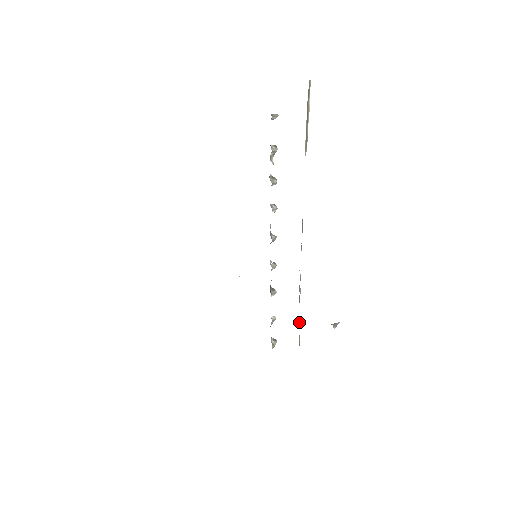
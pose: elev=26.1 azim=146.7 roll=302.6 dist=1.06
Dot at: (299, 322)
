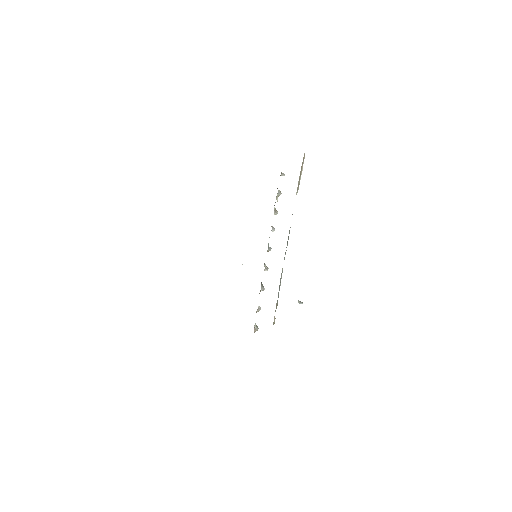
Dot at: (276, 305)
